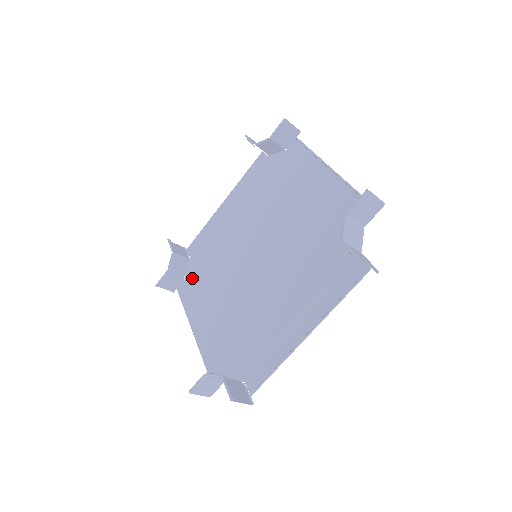
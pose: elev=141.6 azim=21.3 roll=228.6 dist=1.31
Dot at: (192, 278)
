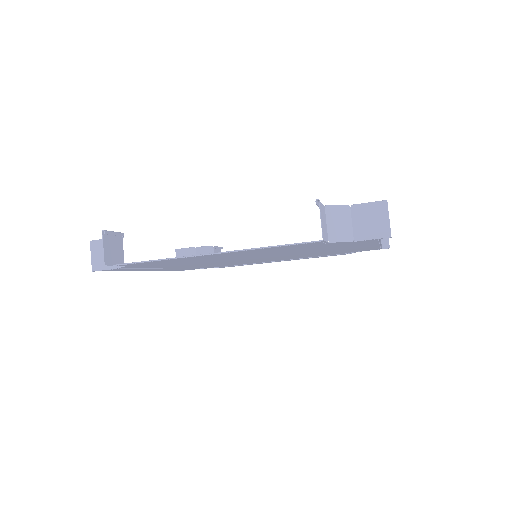
Dot at: occluded
